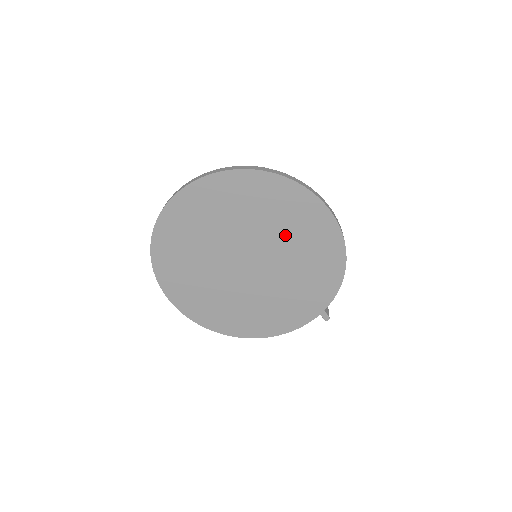
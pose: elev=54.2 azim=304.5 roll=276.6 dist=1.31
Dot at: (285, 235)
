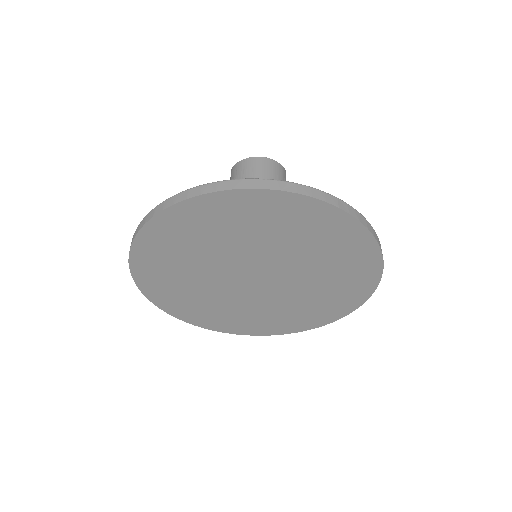
Dot at: (319, 276)
